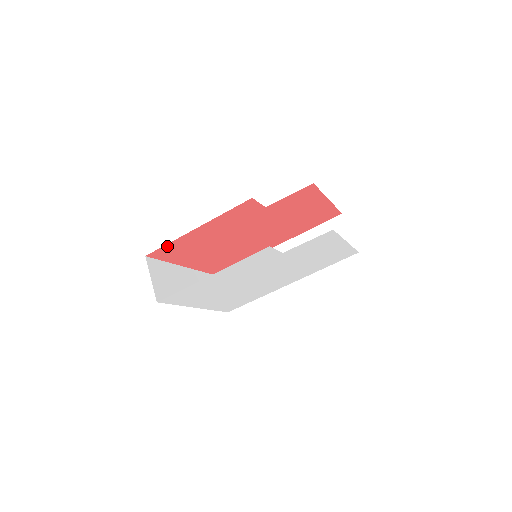
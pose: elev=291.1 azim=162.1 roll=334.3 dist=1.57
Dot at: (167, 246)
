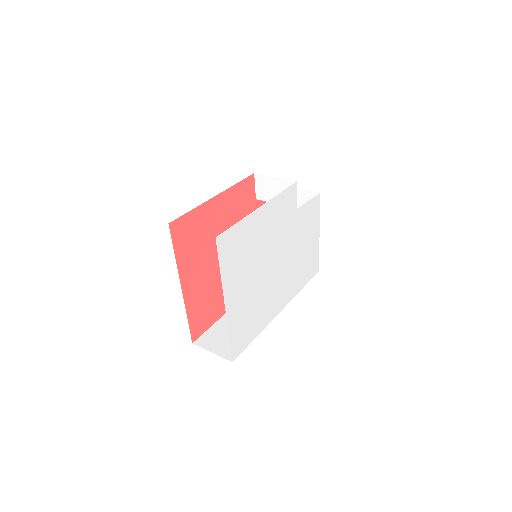
Dot at: (188, 216)
